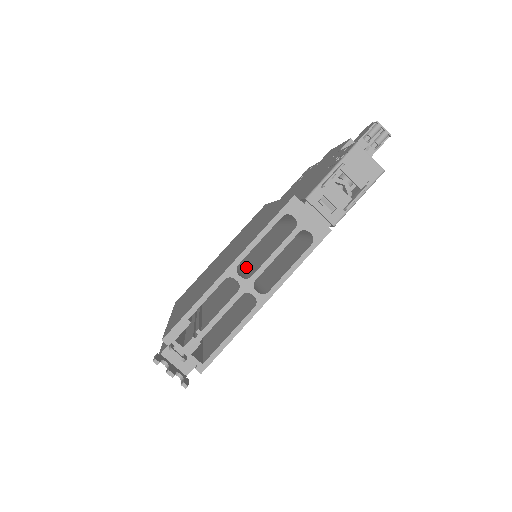
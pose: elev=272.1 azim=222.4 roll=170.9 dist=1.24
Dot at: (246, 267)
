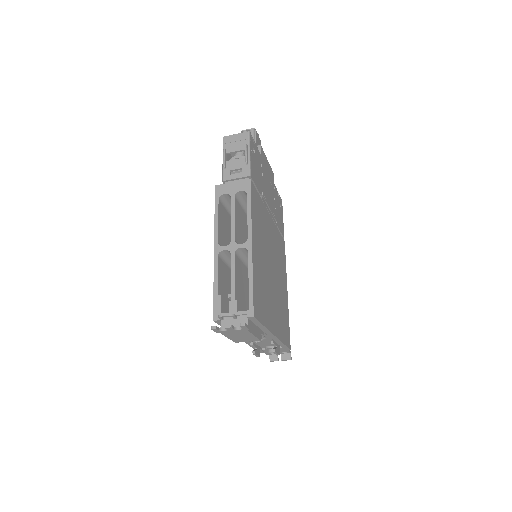
Dot at: occluded
